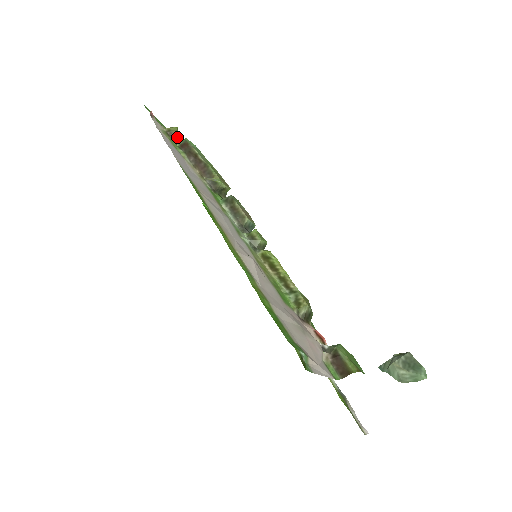
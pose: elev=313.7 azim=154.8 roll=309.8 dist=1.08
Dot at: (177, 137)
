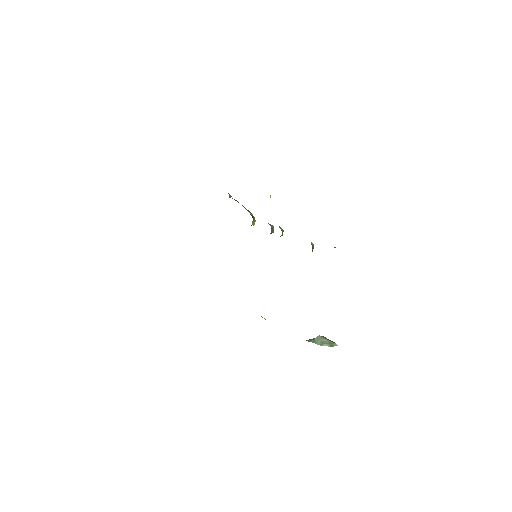
Dot at: occluded
